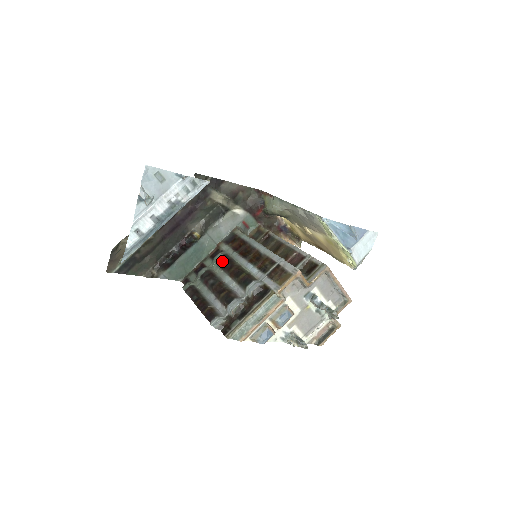
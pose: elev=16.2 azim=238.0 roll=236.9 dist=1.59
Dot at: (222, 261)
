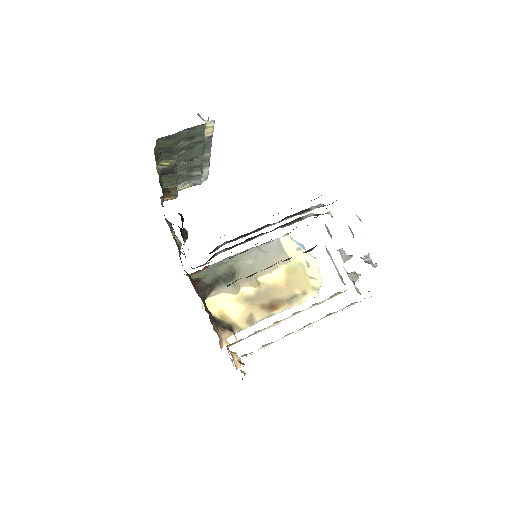
Dot at: occluded
